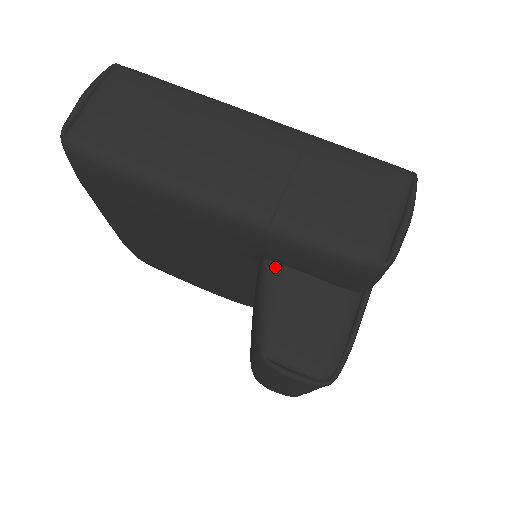
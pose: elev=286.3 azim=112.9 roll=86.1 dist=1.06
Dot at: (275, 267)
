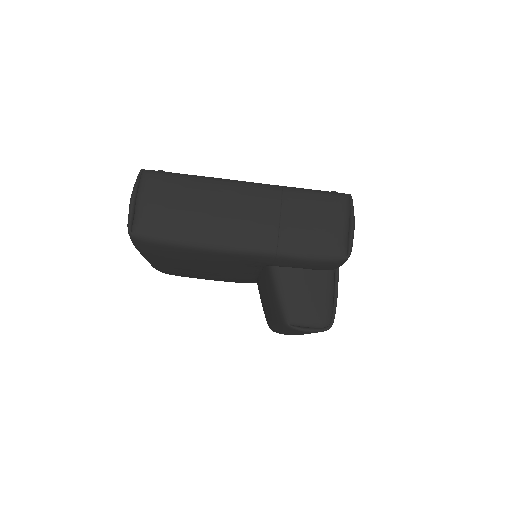
Dot at: (279, 269)
